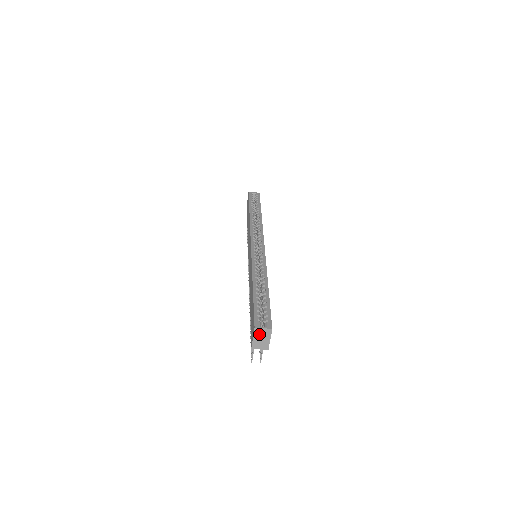
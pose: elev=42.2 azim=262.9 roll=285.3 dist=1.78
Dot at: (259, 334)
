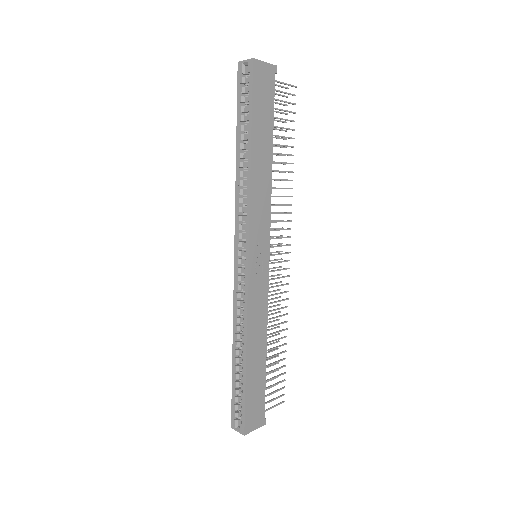
Dot at: occluded
